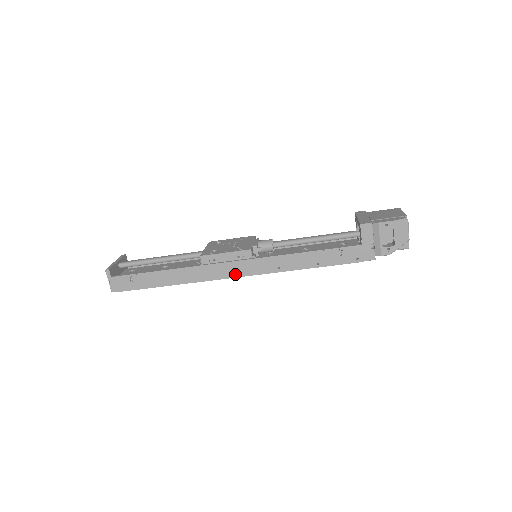
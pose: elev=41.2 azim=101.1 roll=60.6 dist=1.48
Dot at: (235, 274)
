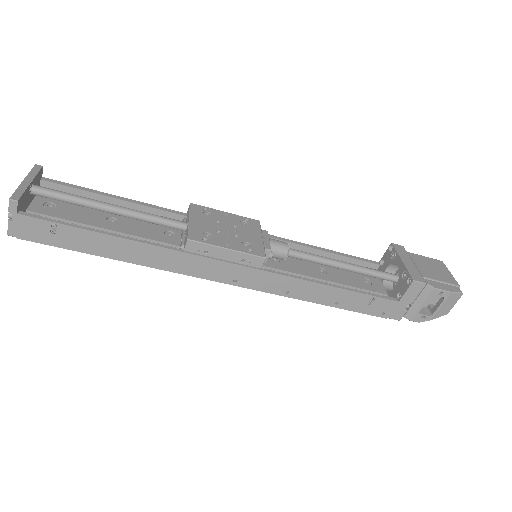
Dot at: (226, 279)
